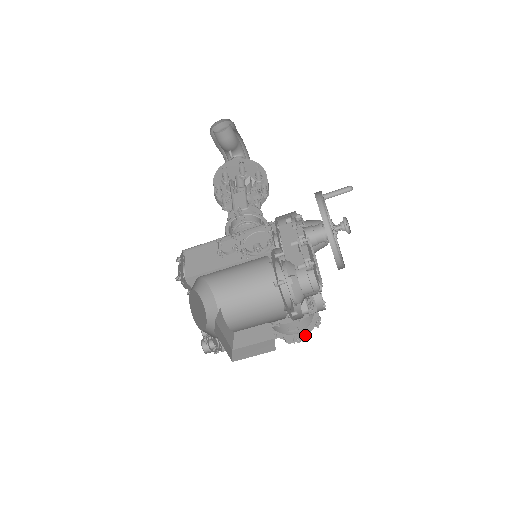
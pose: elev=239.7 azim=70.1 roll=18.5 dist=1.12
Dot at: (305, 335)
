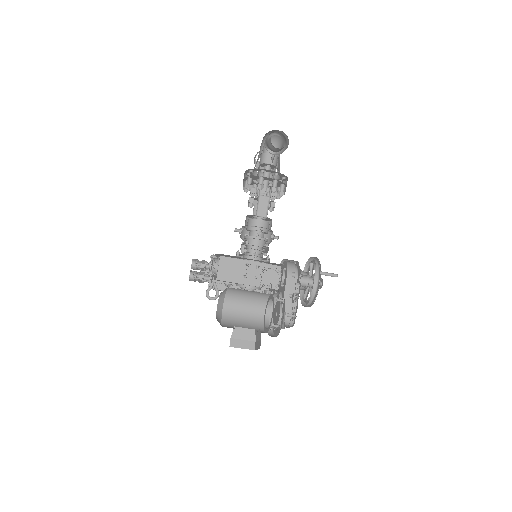
Dot at: occluded
